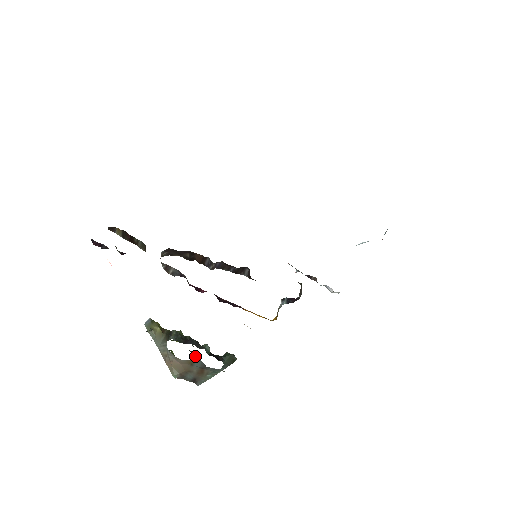
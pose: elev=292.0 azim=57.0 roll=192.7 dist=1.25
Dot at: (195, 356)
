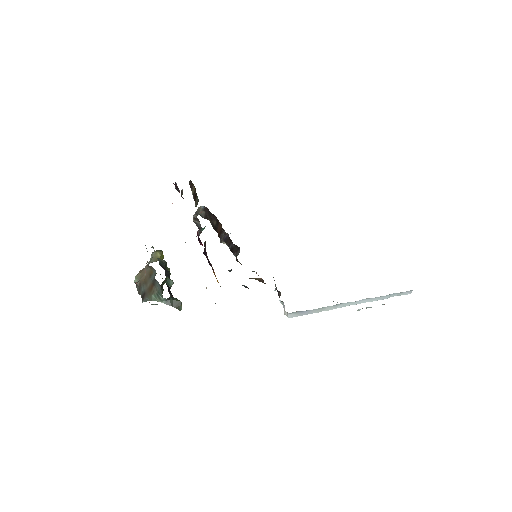
Dot at: (162, 290)
